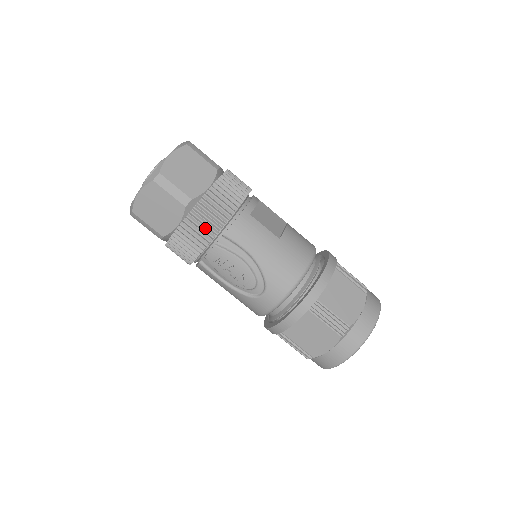
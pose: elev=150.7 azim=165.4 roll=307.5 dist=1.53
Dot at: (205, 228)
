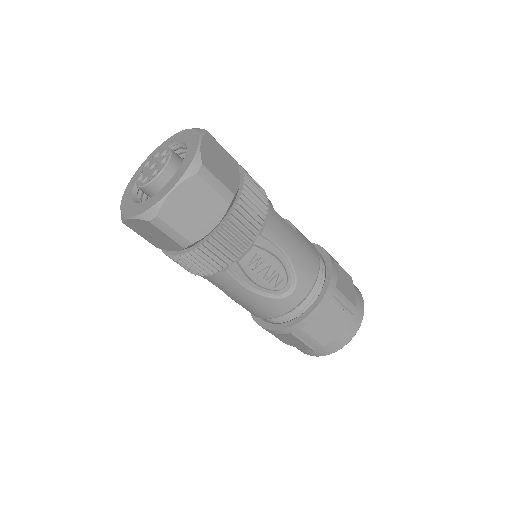
Dot at: (247, 227)
